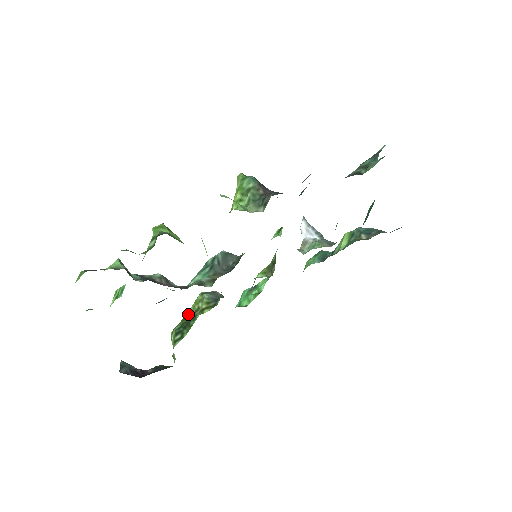
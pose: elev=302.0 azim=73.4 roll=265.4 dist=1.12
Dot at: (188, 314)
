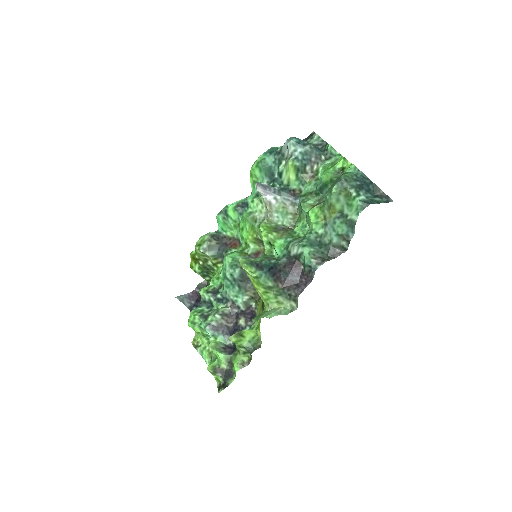
Dot at: (198, 261)
